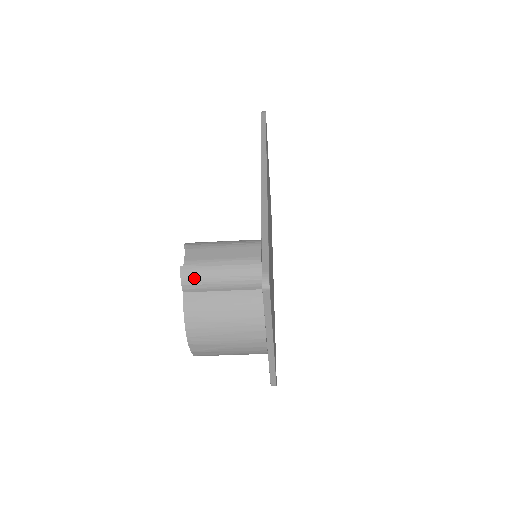
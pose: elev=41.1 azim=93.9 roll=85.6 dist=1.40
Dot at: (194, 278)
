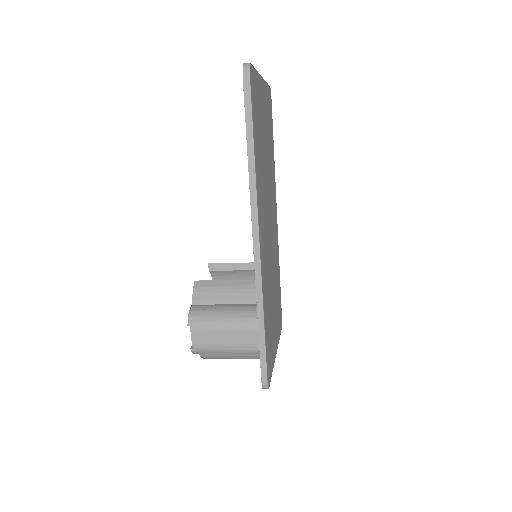
Dot at: occluded
